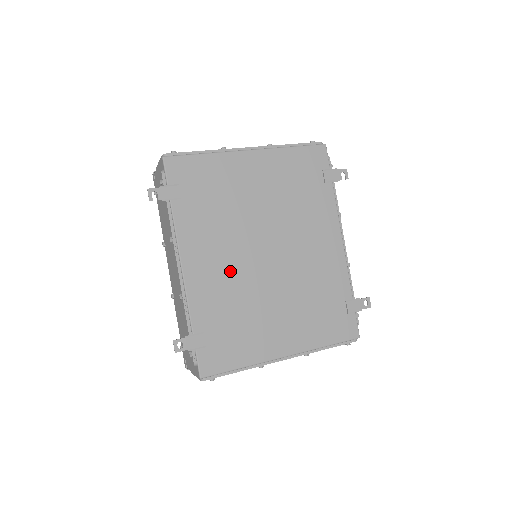
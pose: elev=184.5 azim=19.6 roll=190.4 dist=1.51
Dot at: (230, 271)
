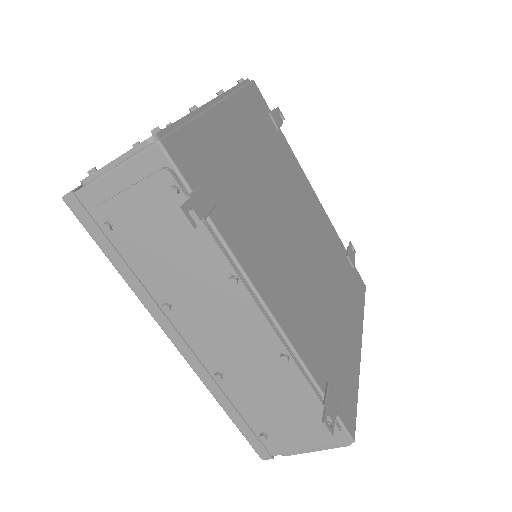
Dot at: (295, 283)
